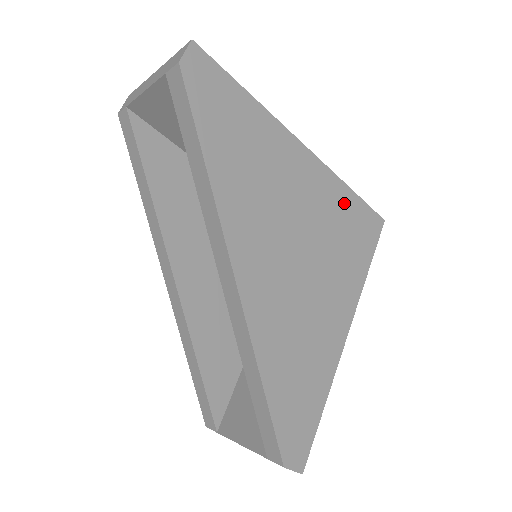
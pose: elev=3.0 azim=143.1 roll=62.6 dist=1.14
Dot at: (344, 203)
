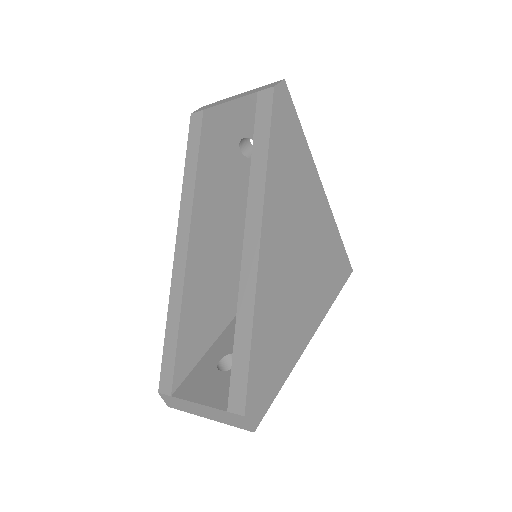
Dot at: (333, 240)
